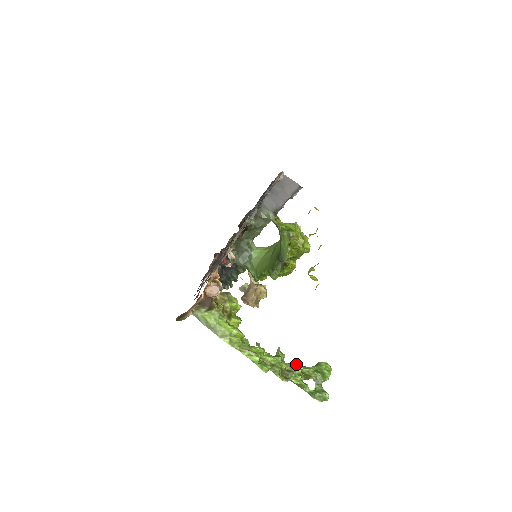
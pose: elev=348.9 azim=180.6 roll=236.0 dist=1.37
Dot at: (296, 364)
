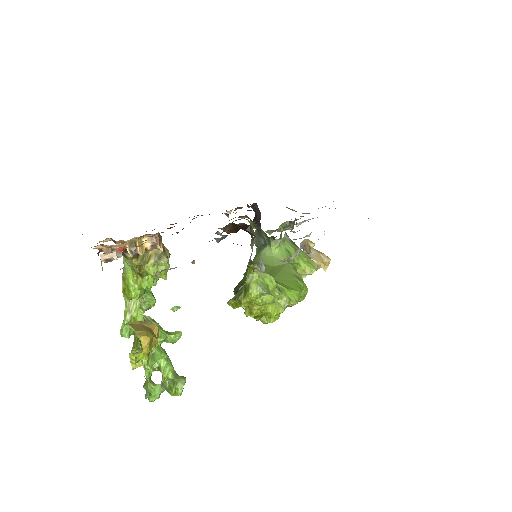
Dot at: (156, 359)
